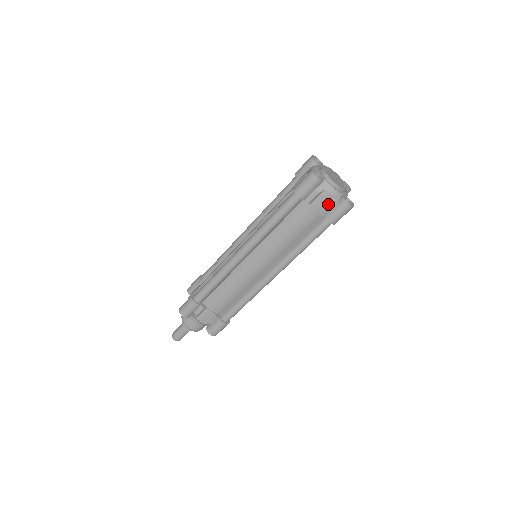
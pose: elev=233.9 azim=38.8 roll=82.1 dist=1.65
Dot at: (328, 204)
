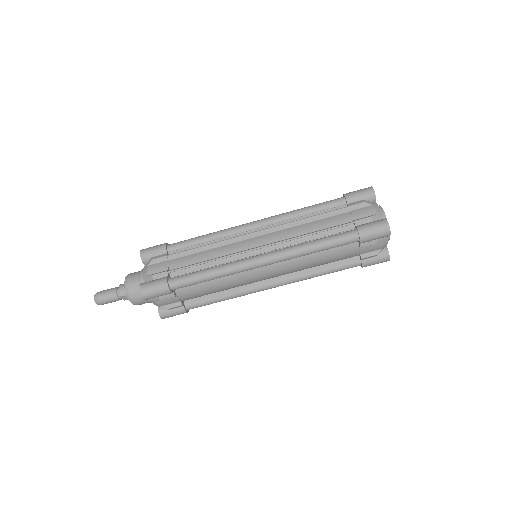
Dot at: (374, 252)
